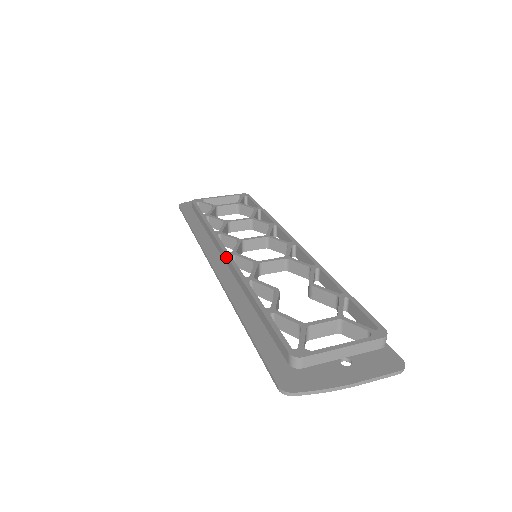
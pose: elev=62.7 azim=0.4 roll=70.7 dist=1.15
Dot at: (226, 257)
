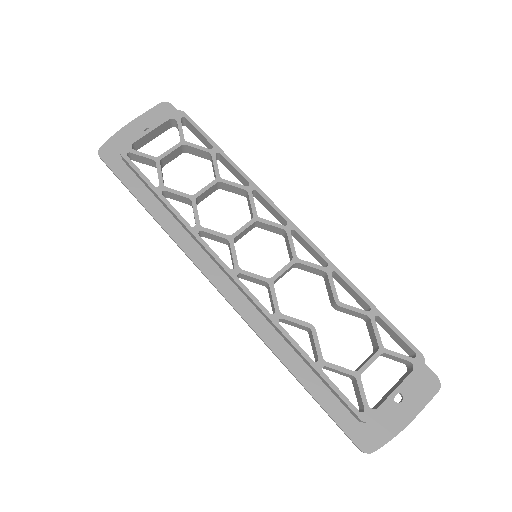
Dot at: (232, 279)
